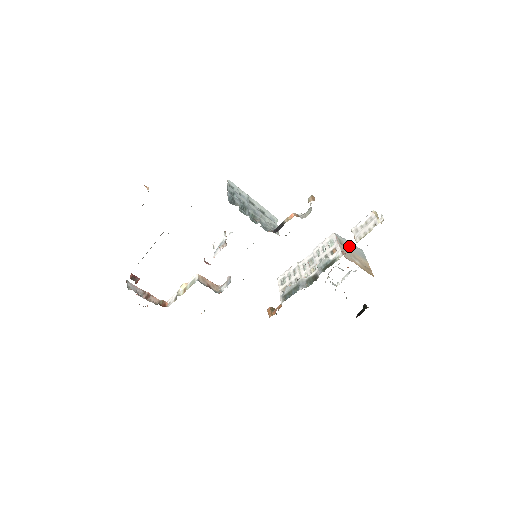
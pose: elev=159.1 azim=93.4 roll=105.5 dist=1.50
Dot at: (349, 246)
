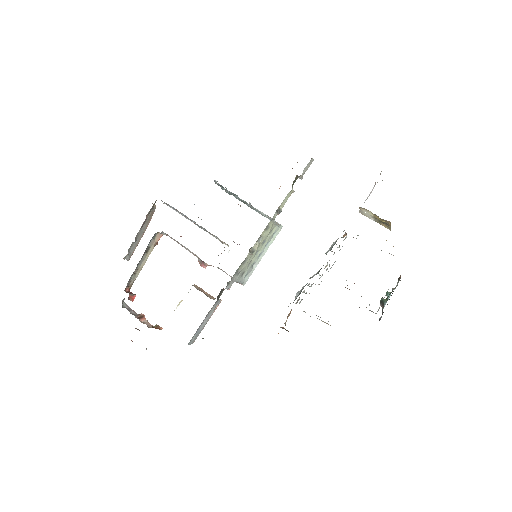
Dot at: occluded
